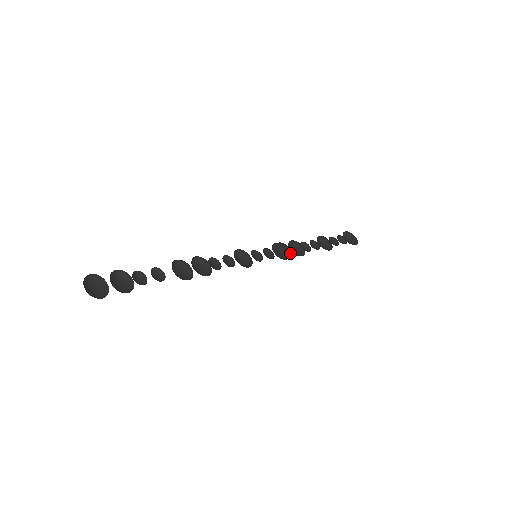
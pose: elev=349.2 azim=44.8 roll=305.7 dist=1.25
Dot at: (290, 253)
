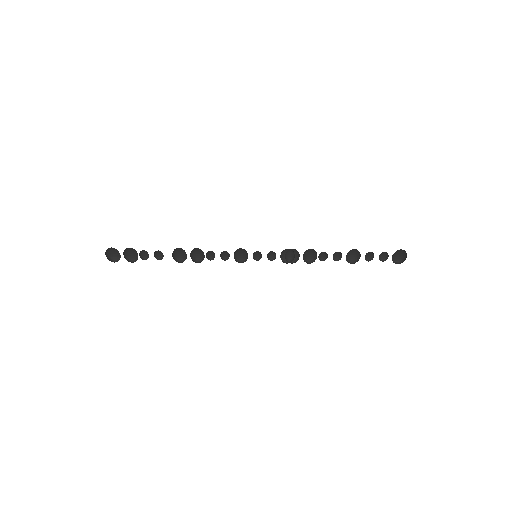
Dot at: (299, 255)
